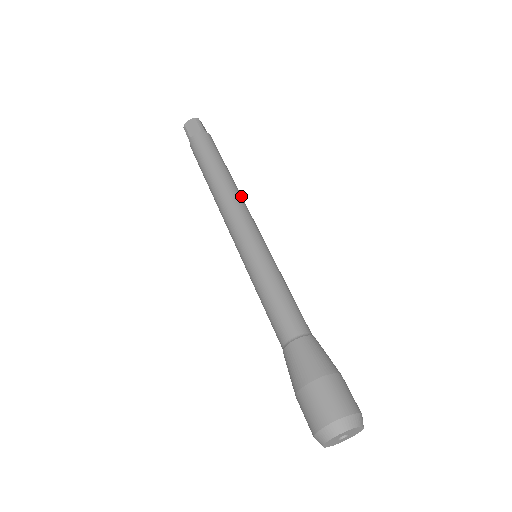
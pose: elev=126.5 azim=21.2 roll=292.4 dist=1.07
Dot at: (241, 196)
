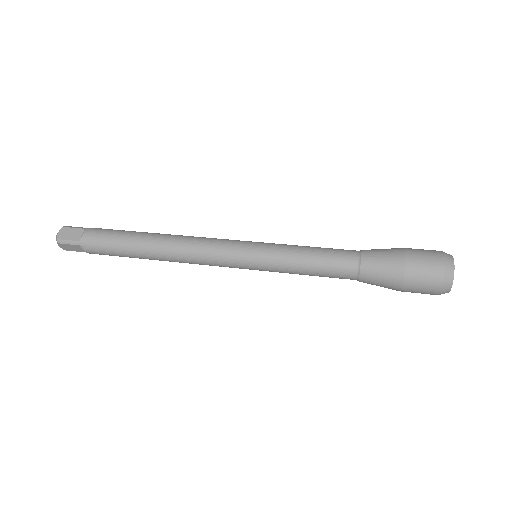
Dot at: occluded
